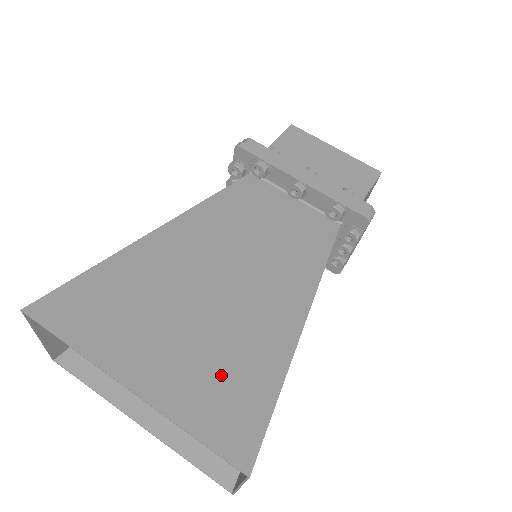
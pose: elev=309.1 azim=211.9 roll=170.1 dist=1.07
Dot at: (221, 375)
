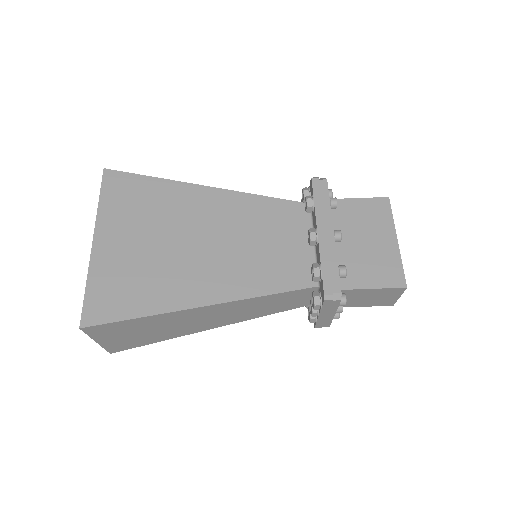
Dot at: (131, 279)
